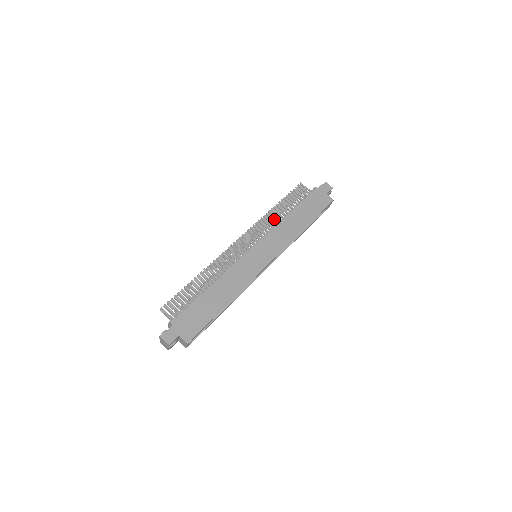
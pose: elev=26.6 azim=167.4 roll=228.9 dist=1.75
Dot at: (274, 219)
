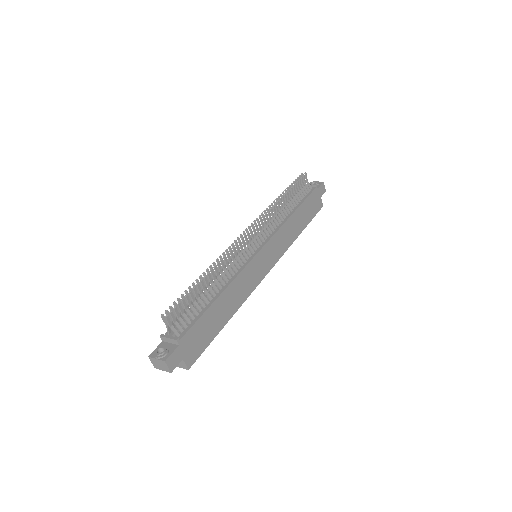
Dot at: occluded
